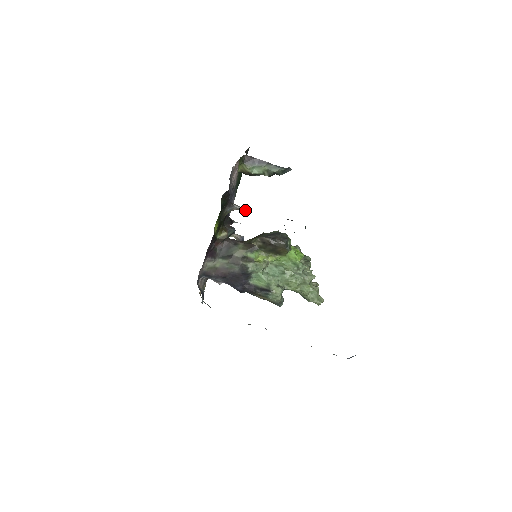
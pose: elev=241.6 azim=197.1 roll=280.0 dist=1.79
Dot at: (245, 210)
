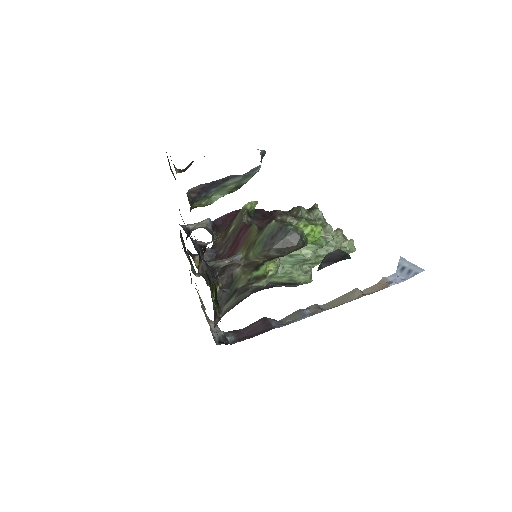
Dot at: (237, 261)
